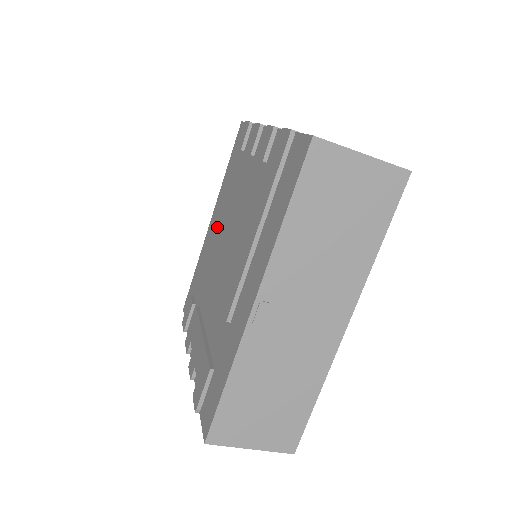
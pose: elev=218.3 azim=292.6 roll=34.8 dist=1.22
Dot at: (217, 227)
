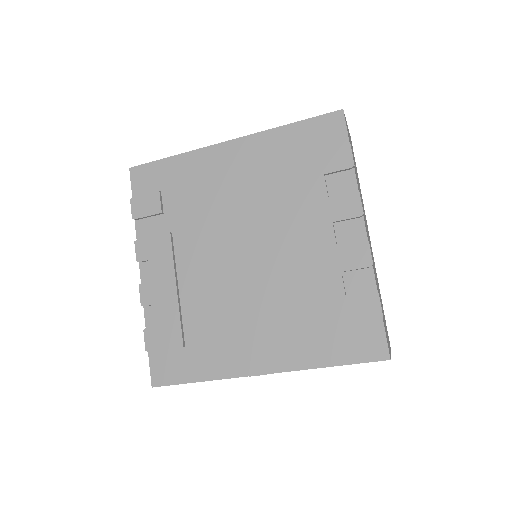
Dot at: (244, 198)
